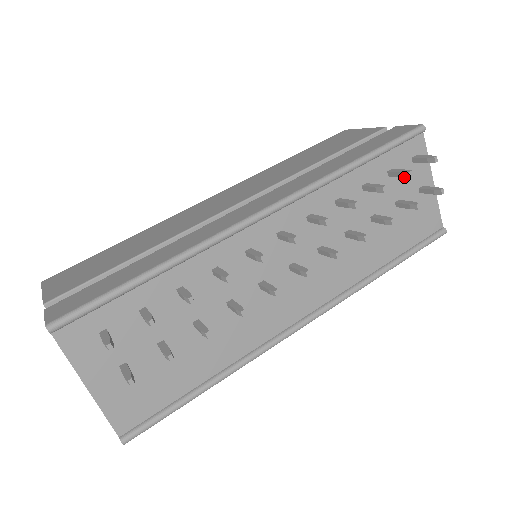
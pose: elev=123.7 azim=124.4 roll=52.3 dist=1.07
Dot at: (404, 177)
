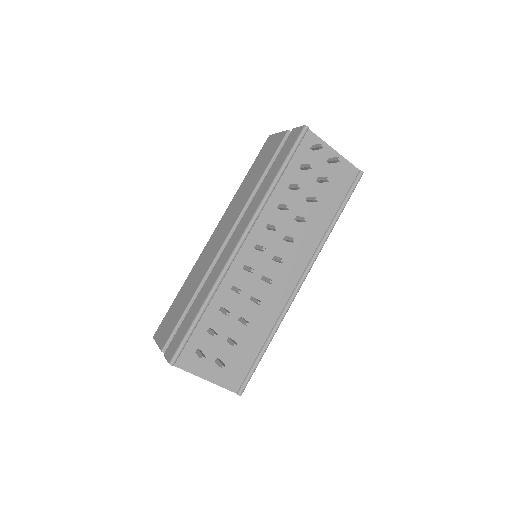
Dot at: (313, 163)
